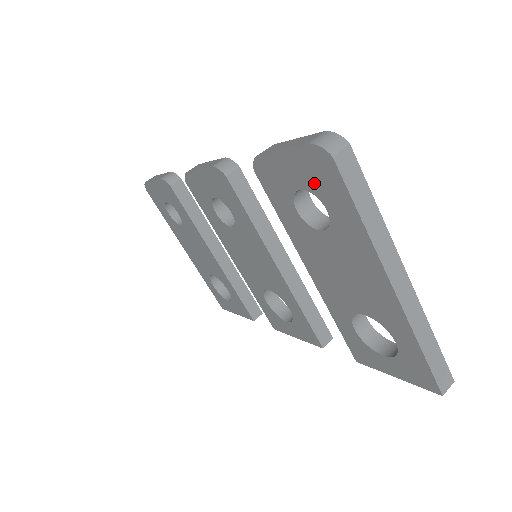
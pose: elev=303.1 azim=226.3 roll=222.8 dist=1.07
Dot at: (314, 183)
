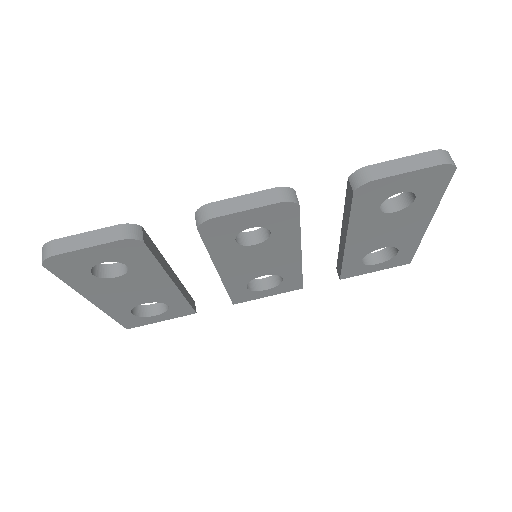
Dot at: (421, 186)
